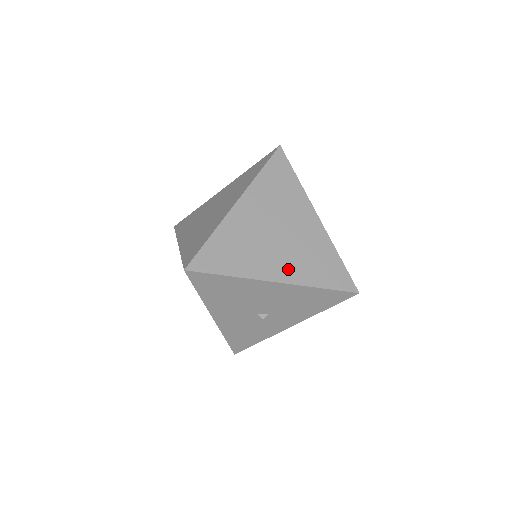
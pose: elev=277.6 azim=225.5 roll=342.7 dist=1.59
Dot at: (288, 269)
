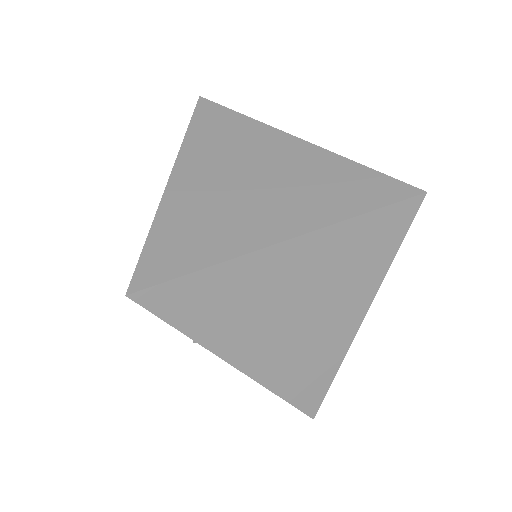
Dot at: (266, 361)
